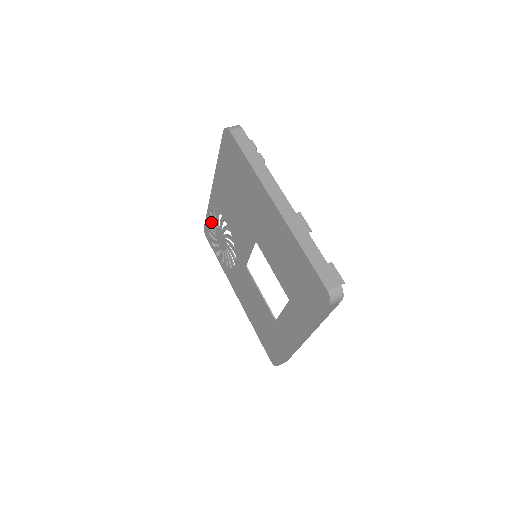
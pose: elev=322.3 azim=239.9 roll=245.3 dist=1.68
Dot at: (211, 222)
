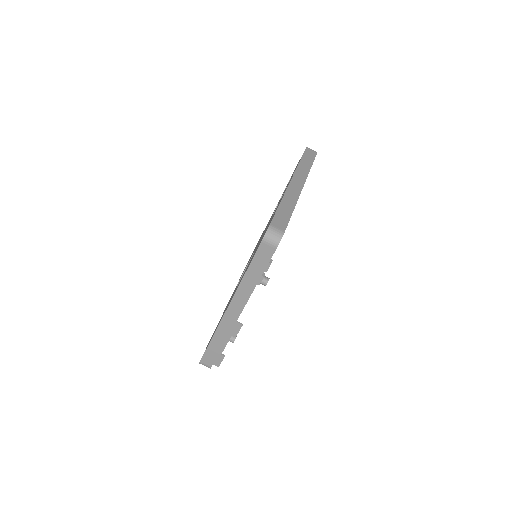
Dot at: occluded
